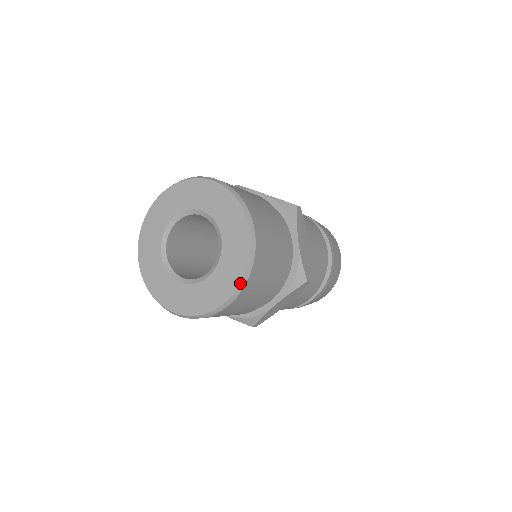
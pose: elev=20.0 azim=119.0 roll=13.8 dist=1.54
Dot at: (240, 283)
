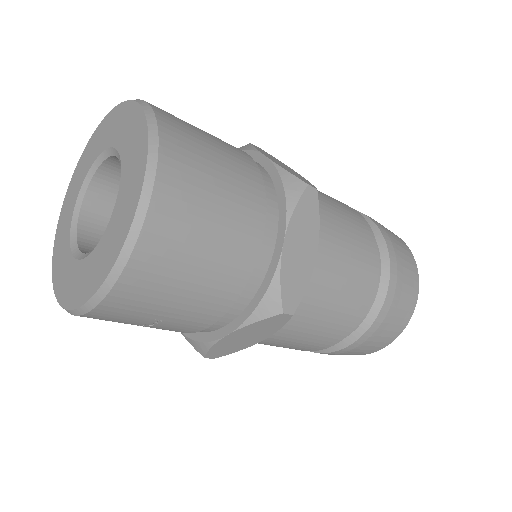
Dot at: (147, 153)
